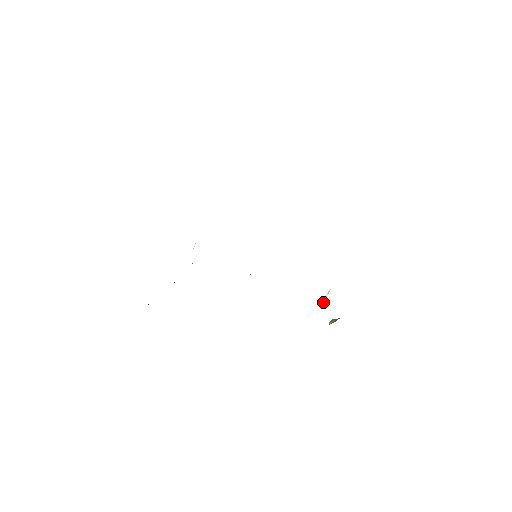
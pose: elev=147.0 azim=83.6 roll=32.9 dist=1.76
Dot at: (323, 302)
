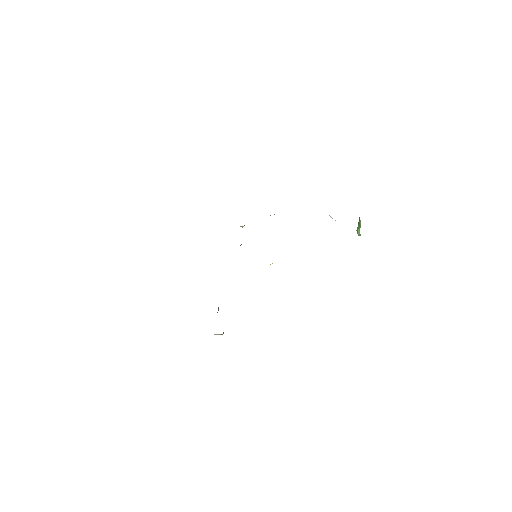
Dot at: occluded
